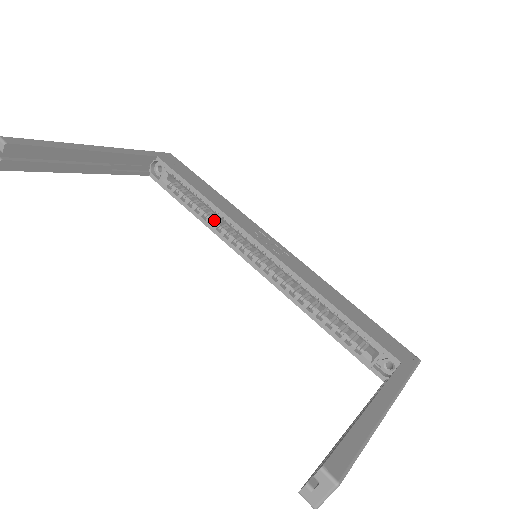
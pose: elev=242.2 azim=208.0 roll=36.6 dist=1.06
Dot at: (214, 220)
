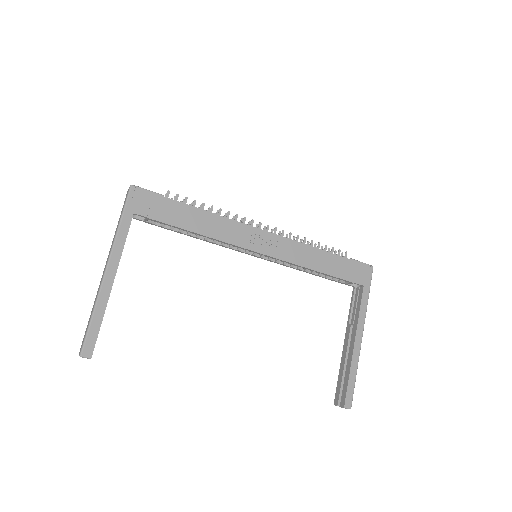
Dot at: occluded
